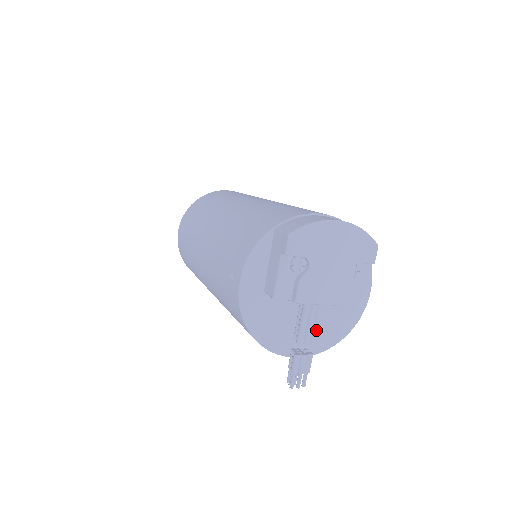
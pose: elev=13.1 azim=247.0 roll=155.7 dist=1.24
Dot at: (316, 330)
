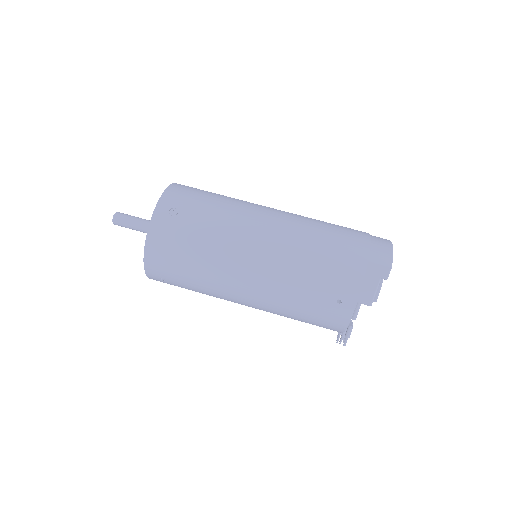
Dot at: occluded
